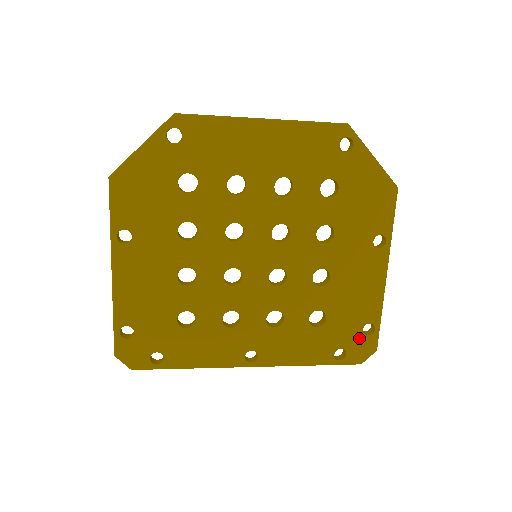
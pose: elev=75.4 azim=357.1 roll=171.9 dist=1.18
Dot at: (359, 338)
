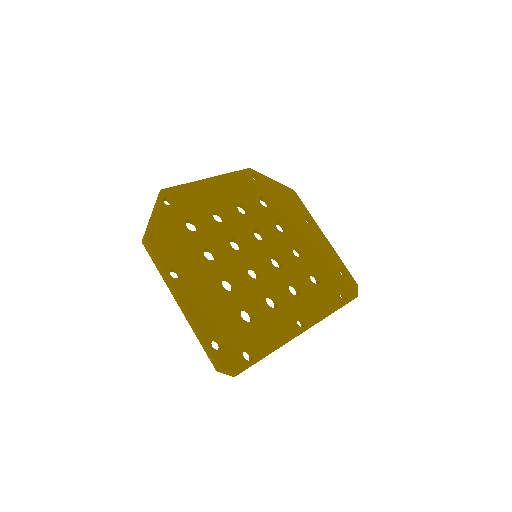
Dot at: (343, 280)
